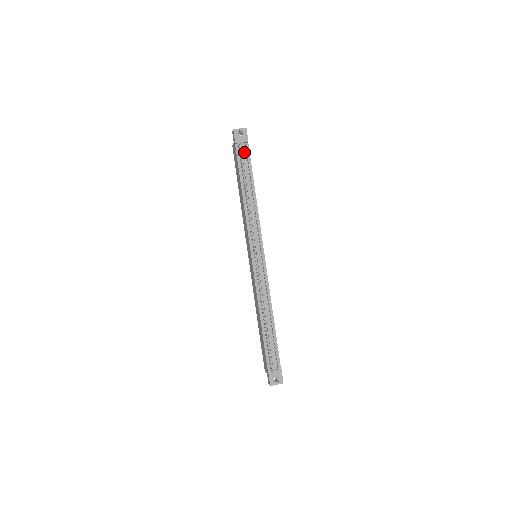
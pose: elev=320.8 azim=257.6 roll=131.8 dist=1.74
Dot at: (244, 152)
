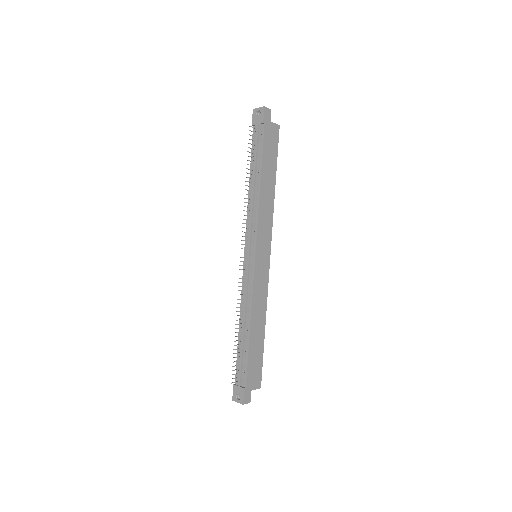
Dot at: (257, 135)
